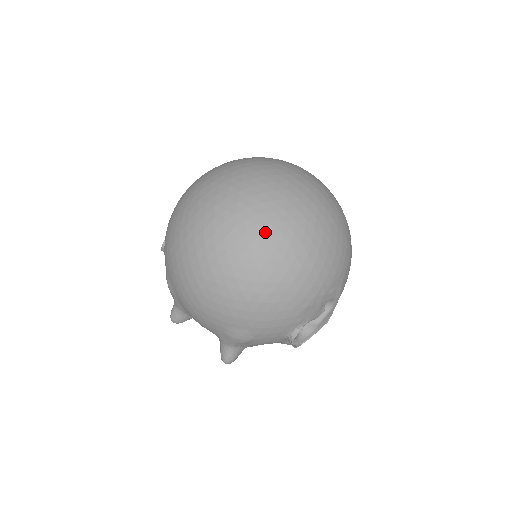
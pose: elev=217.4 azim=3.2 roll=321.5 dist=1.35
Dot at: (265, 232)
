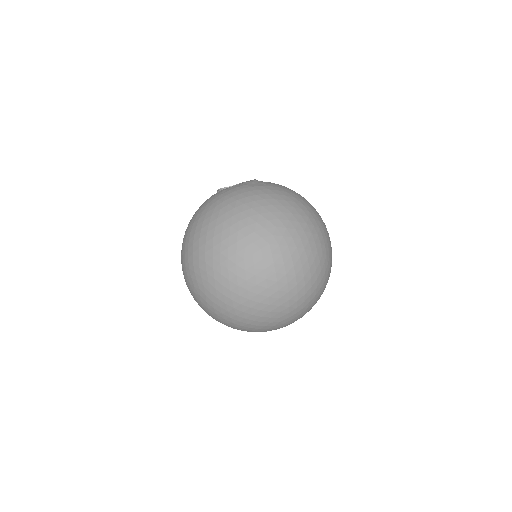
Dot at: (205, 292)
